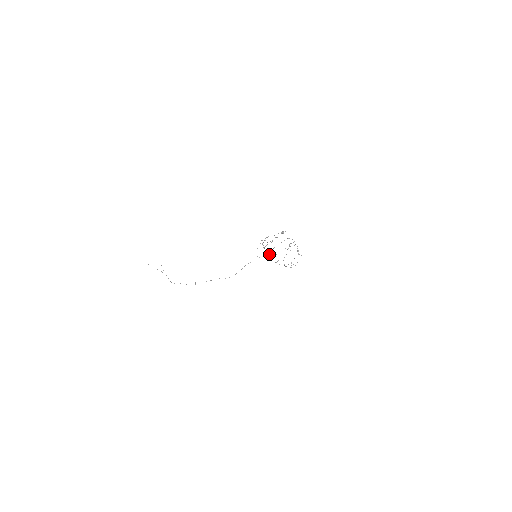
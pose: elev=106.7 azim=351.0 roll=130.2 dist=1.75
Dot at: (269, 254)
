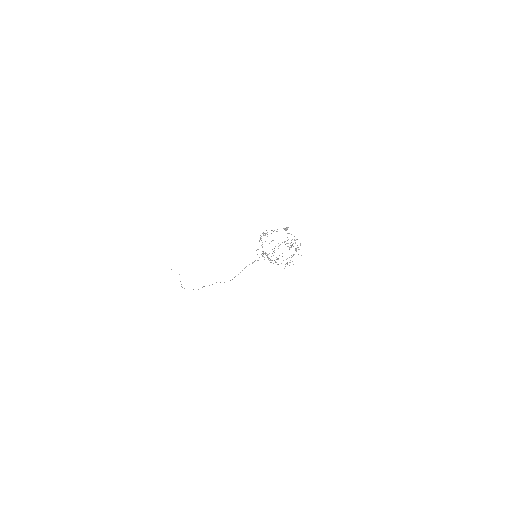
Dot at: occluded
